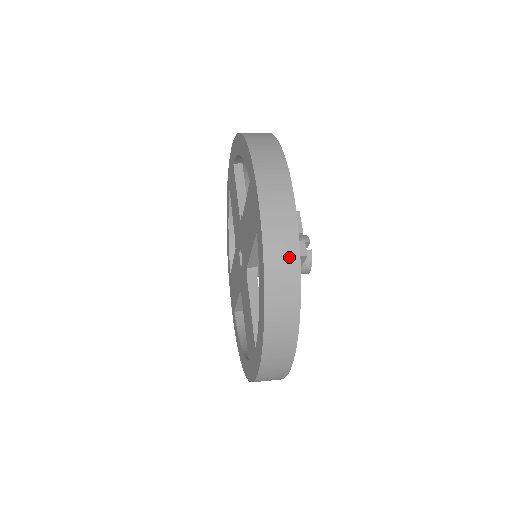
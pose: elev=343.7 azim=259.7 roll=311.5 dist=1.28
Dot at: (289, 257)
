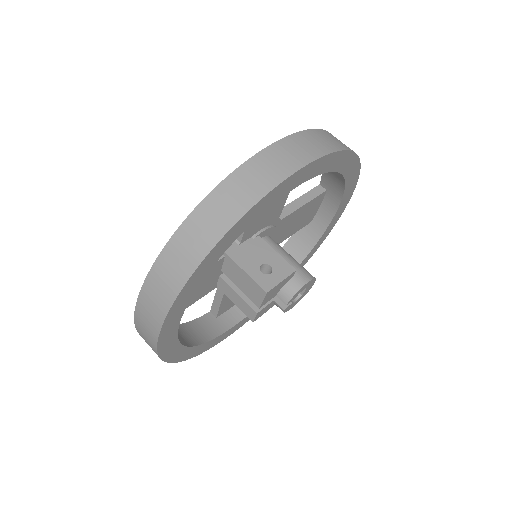
Dot at: occluded
